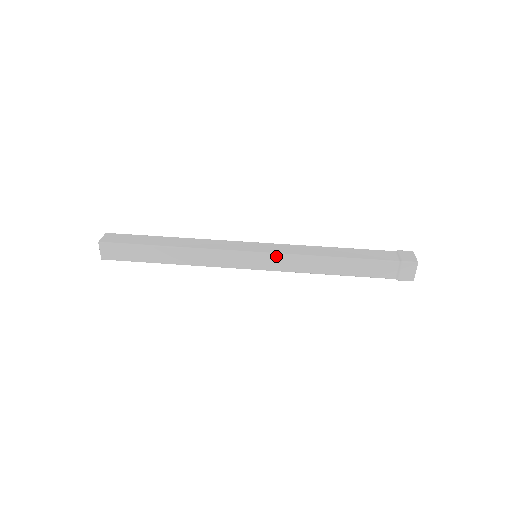
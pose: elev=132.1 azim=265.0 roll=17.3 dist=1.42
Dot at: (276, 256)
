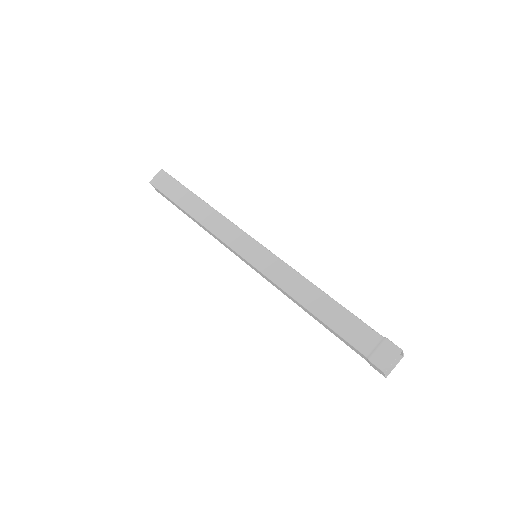
Dot at: (261, 273)
